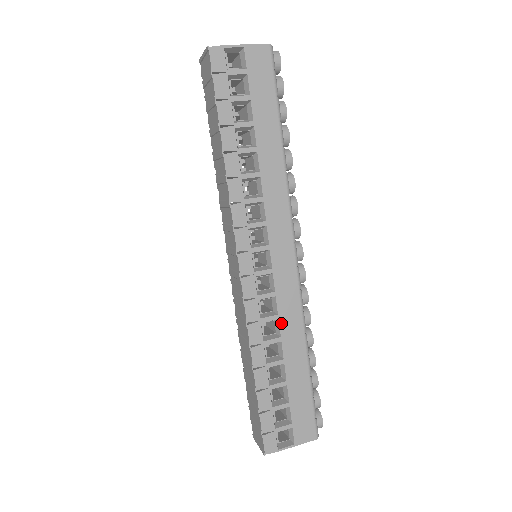
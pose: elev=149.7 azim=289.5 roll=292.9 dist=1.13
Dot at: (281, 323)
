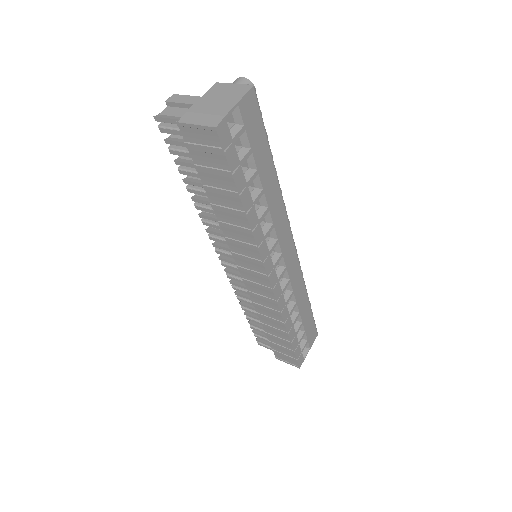
Dot at: (295, 294)
